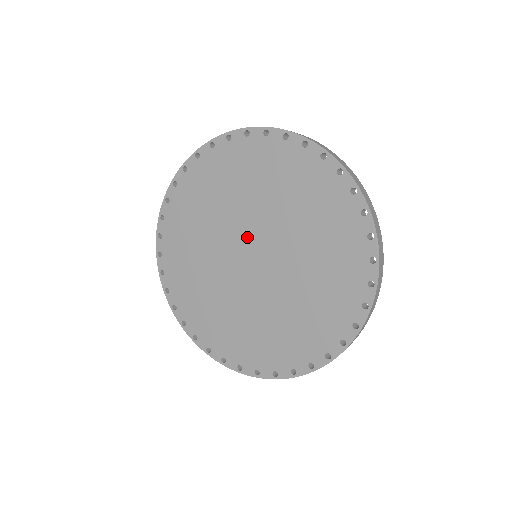
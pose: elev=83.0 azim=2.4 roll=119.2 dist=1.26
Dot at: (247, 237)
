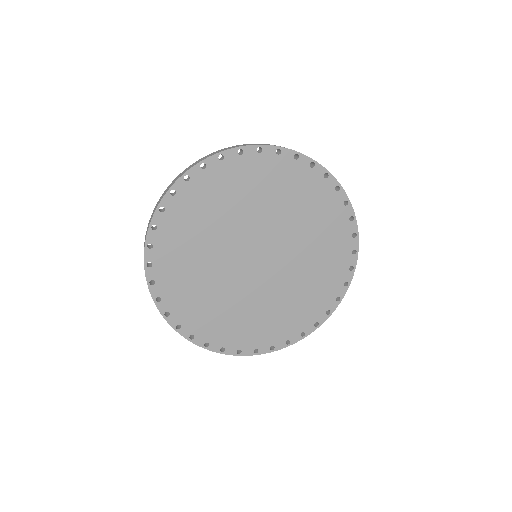
Dot at: (266, 242)
